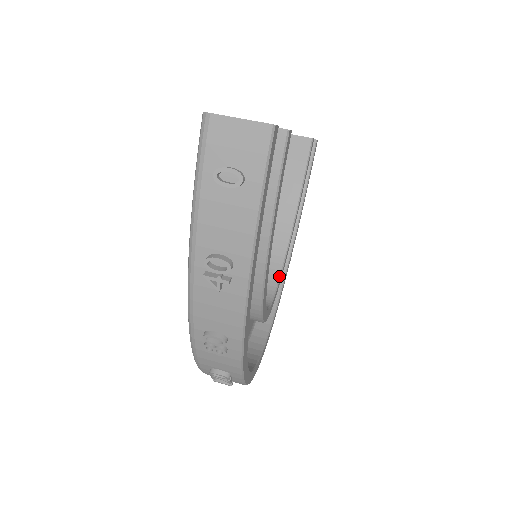
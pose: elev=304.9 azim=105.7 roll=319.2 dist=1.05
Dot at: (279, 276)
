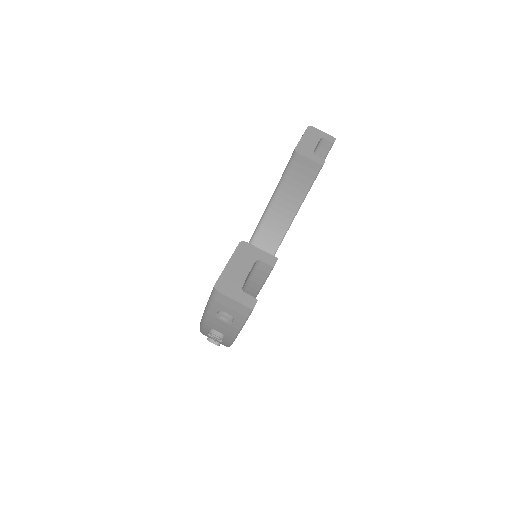
Dot at: occluded
